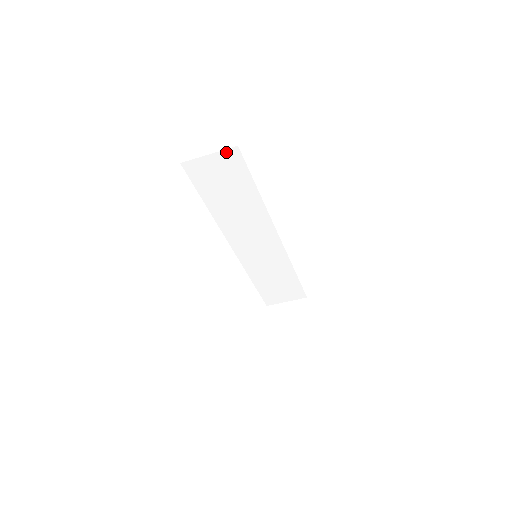
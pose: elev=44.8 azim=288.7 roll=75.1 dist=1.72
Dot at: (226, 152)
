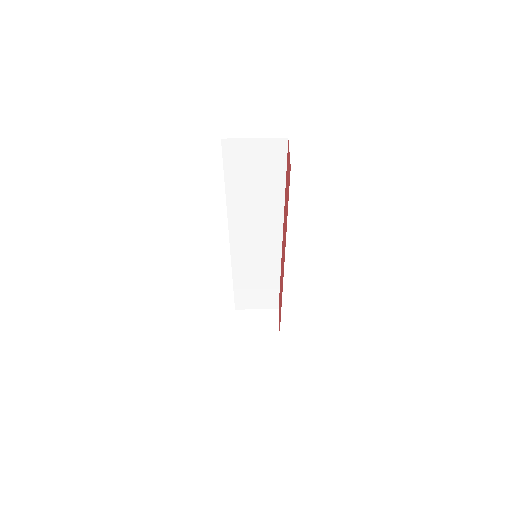
Dot at: (273, 141)
